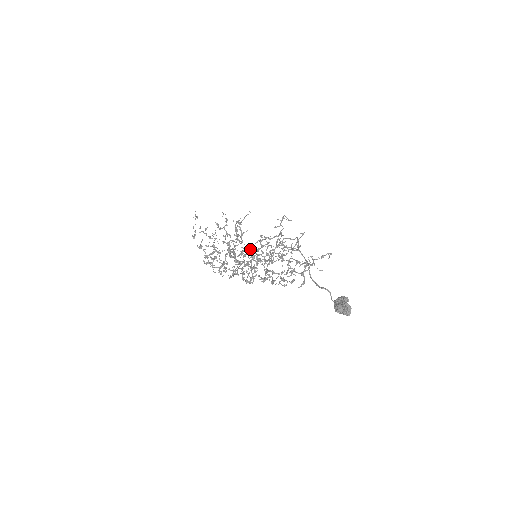
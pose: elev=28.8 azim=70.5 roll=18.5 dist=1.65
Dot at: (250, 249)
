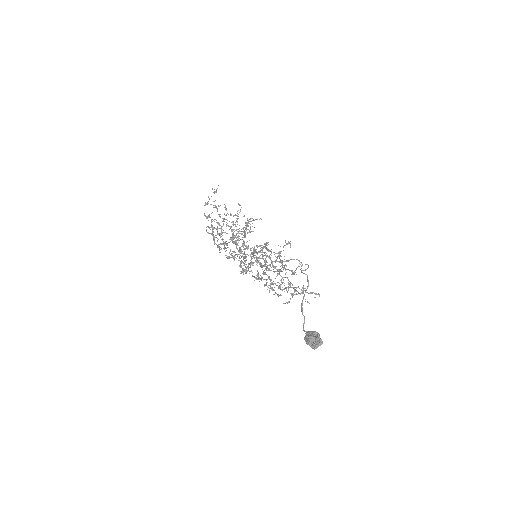
Dot at: (252, 247)
